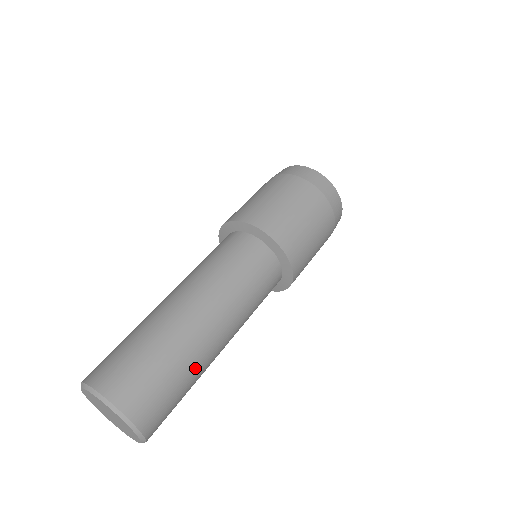
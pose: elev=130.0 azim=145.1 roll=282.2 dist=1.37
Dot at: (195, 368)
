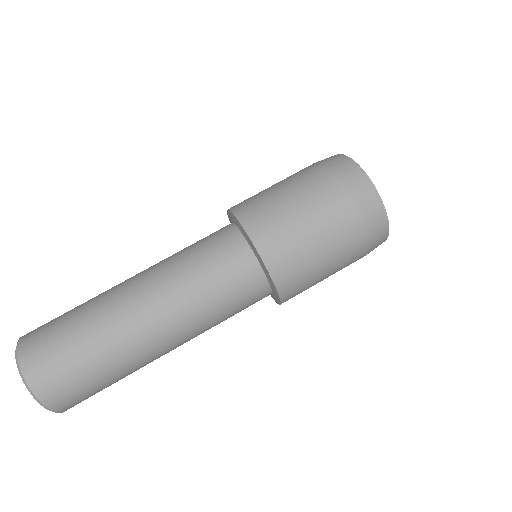
Dot at: occluded
